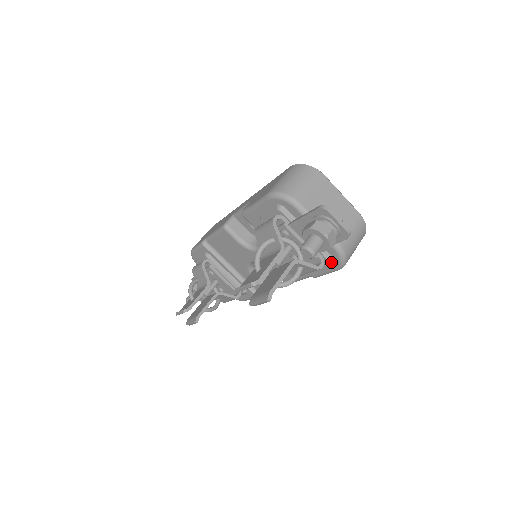
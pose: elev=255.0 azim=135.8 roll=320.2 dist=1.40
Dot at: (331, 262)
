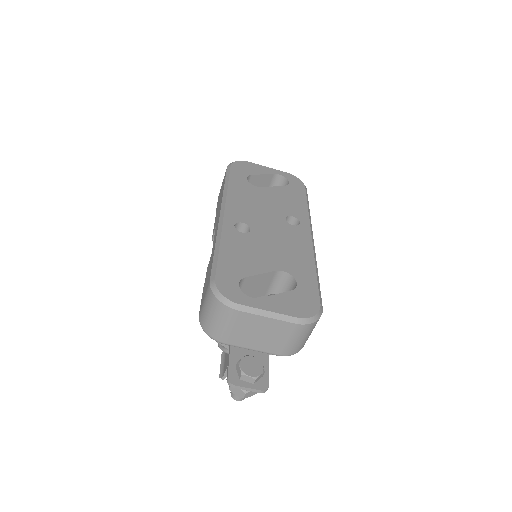
Dot at: occluded
